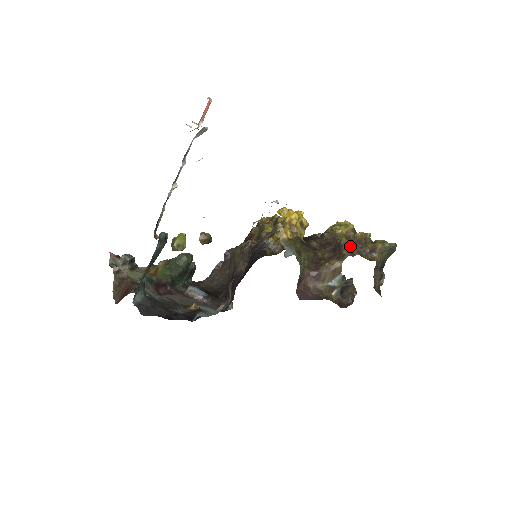
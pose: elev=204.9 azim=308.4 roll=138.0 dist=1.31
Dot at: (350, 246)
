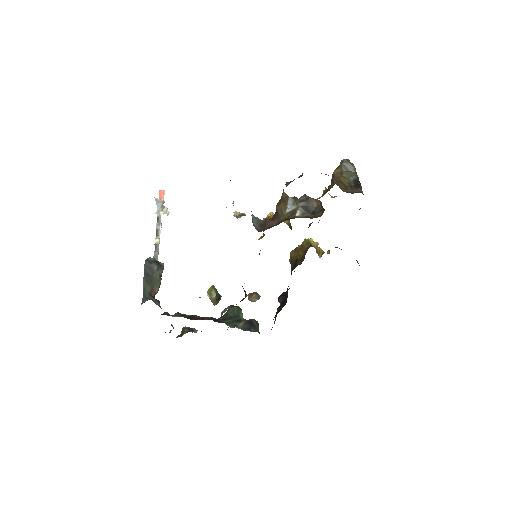
Dot at: occluded
